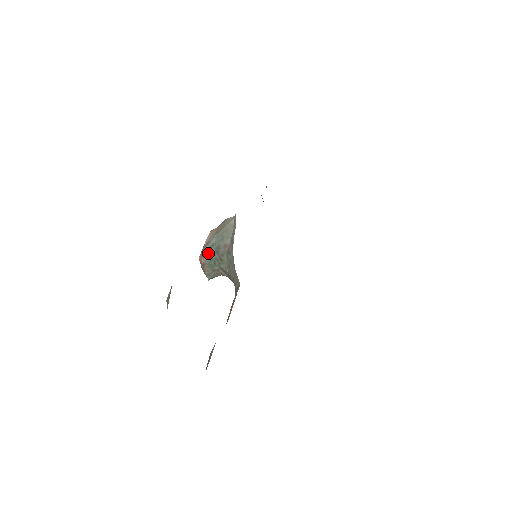
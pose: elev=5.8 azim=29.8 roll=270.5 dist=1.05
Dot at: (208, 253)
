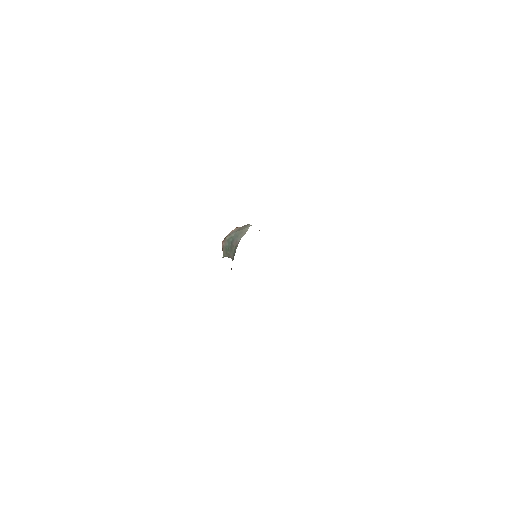
Dot at: (227, 241)
